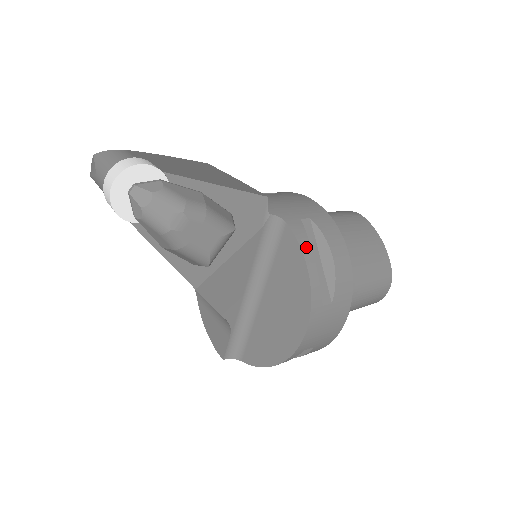
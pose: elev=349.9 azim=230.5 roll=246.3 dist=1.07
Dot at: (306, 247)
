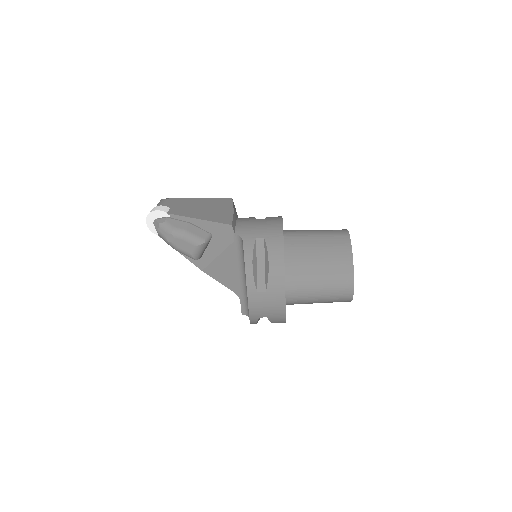
Dot at: (249, 256)
